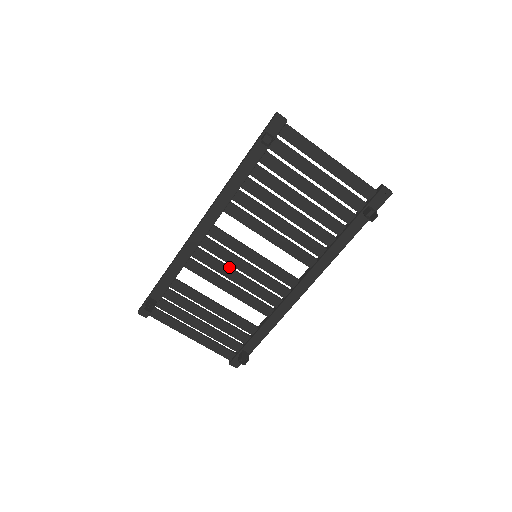
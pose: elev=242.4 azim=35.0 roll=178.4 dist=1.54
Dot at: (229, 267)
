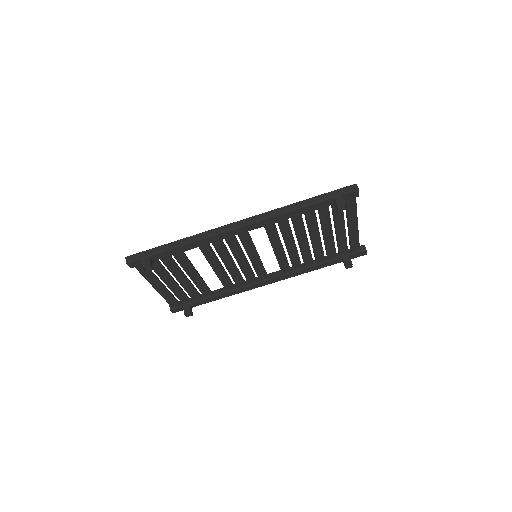
Dot at: (231, 256)
